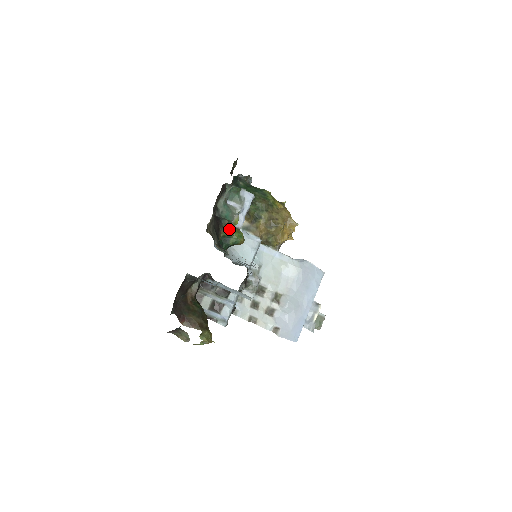
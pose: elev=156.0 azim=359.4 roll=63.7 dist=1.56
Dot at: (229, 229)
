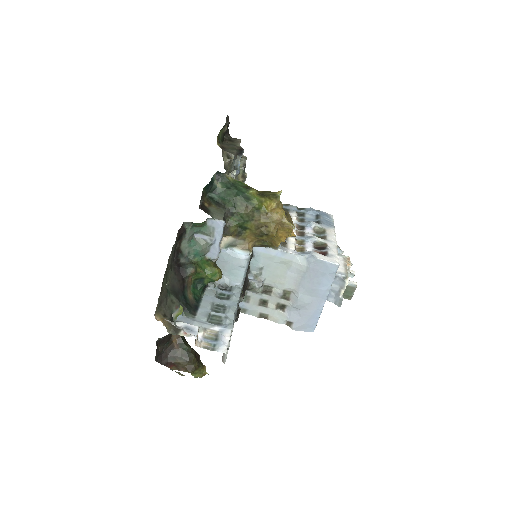
Dot at: (199, 272)
